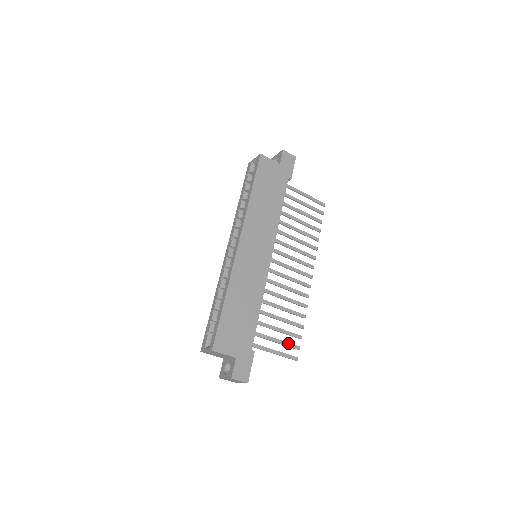
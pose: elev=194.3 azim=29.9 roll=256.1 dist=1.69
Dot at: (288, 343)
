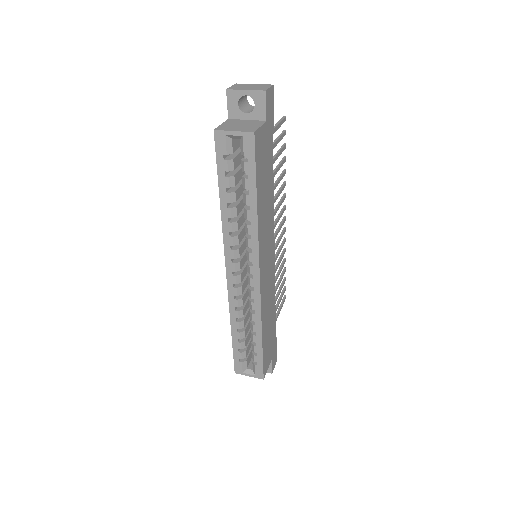
Dot at: (282, 295)
